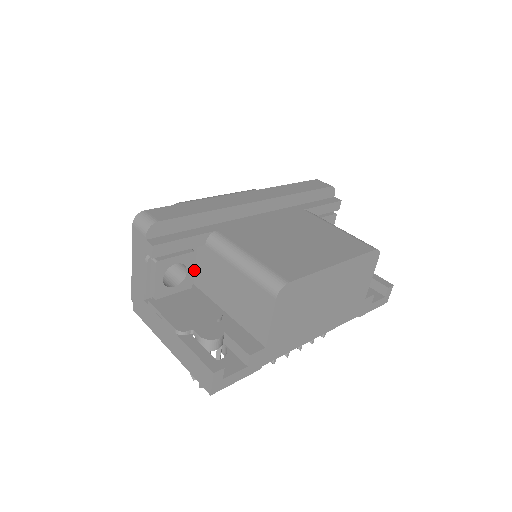
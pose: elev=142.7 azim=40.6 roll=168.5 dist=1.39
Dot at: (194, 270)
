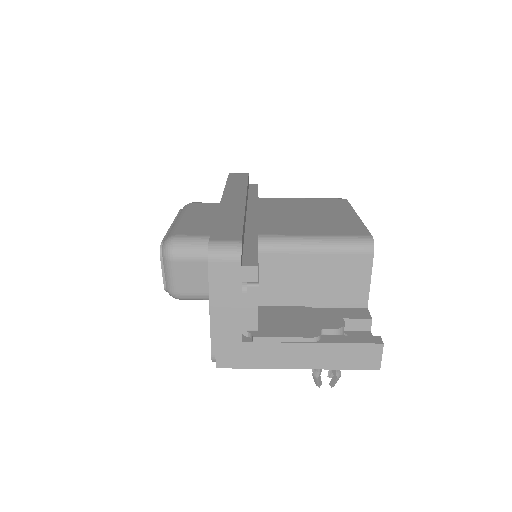
Dot at: occluded
